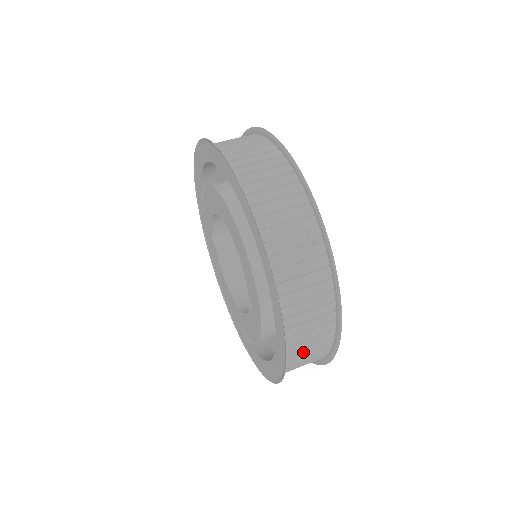
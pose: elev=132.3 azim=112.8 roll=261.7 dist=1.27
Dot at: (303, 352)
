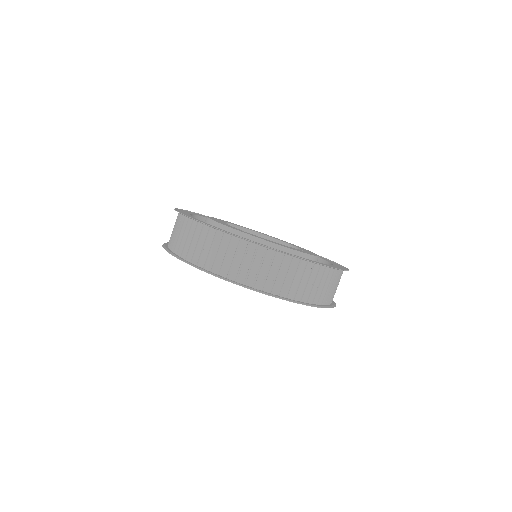
Dot at: occluded
